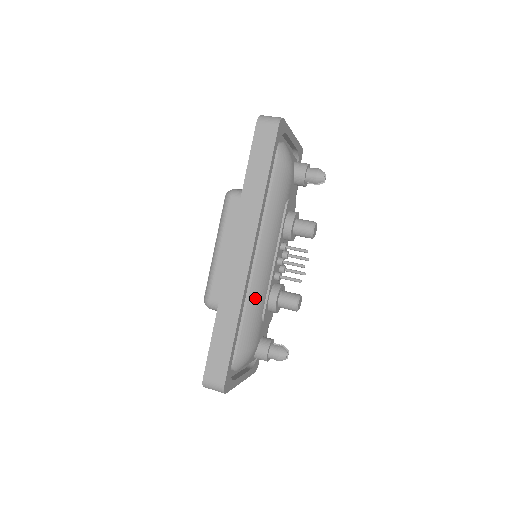
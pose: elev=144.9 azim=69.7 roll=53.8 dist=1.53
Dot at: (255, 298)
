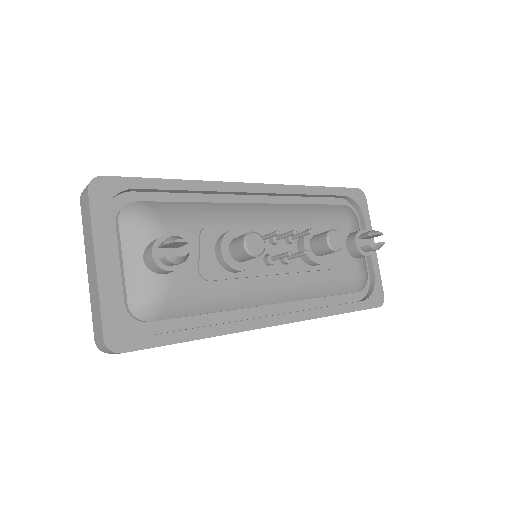
Dot at: (219, 209)
